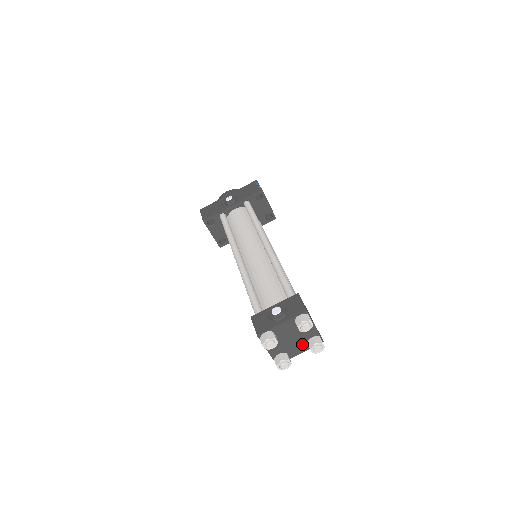
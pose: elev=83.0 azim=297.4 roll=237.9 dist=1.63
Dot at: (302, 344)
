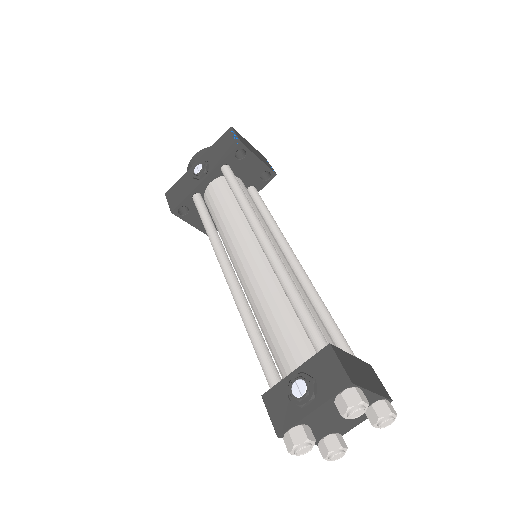
Dot at: occluded
